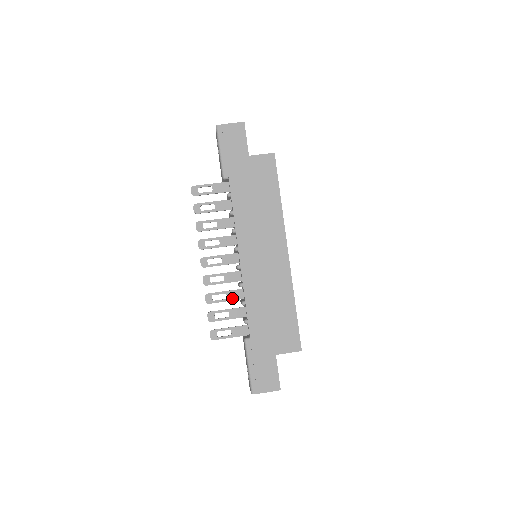
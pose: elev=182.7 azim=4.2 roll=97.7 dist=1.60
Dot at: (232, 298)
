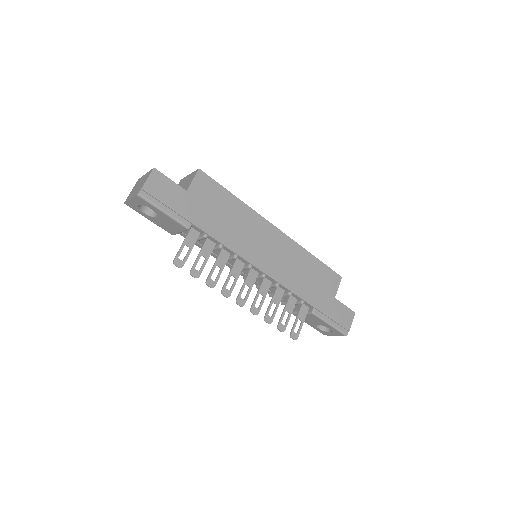
Dot at: (279, 300)
